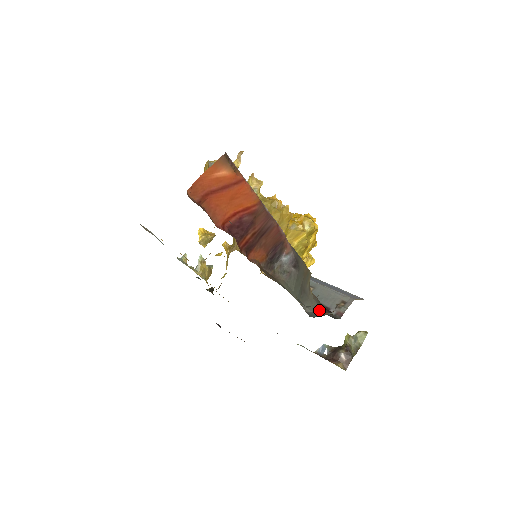
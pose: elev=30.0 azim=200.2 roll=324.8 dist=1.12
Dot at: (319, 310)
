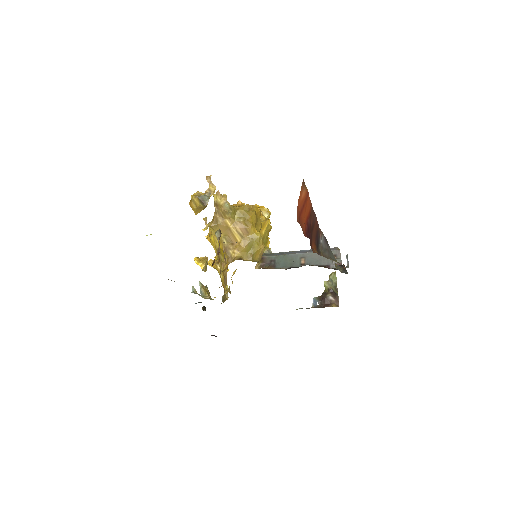
Dot at: (340, 267)
